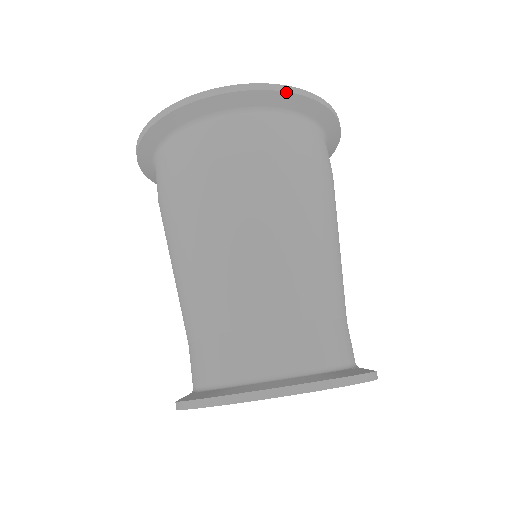
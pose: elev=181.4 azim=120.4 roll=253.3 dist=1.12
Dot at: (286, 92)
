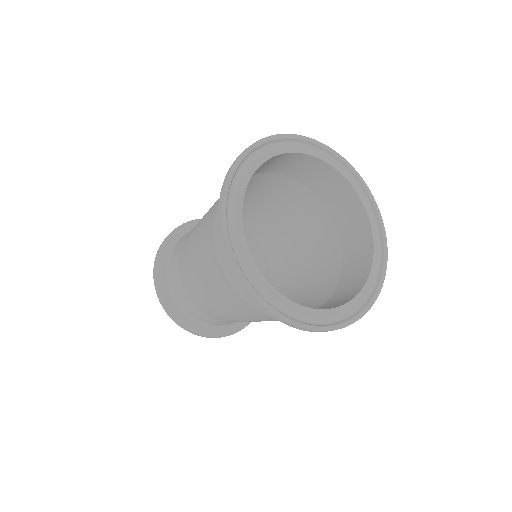
Dot at: occluded
